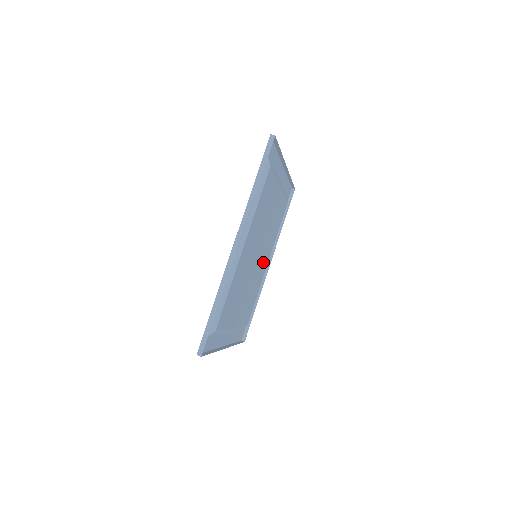
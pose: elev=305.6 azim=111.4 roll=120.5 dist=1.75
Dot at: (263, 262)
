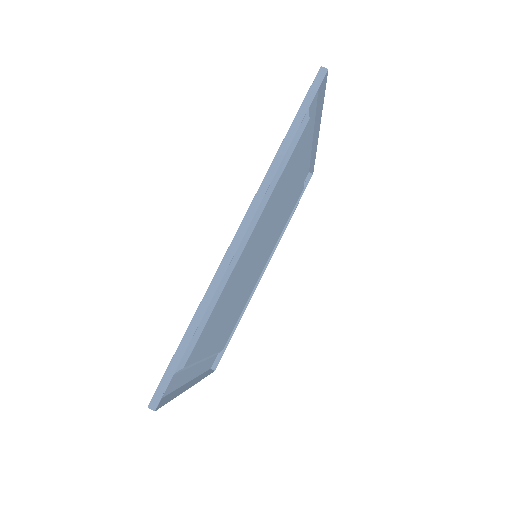
Dot at: (260, 266)
